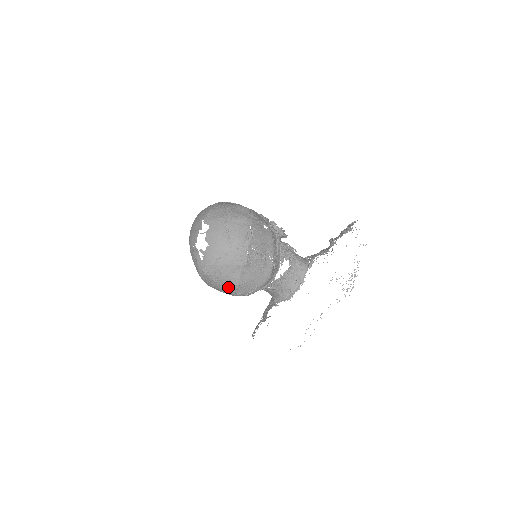
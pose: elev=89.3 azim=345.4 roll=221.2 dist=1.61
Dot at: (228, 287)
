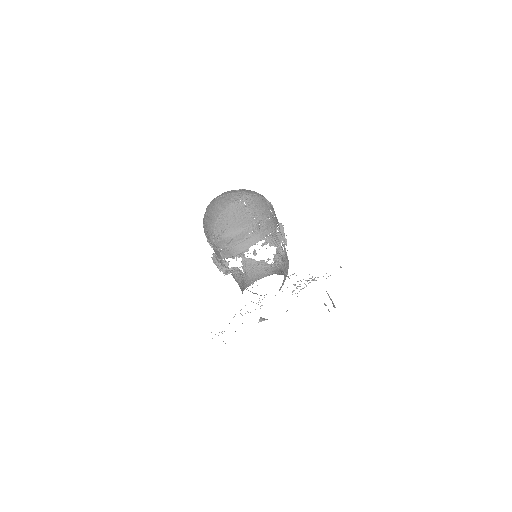
Dot at: (211, 220)
